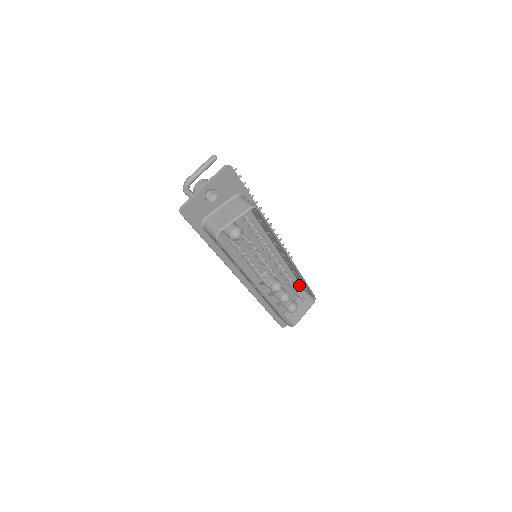
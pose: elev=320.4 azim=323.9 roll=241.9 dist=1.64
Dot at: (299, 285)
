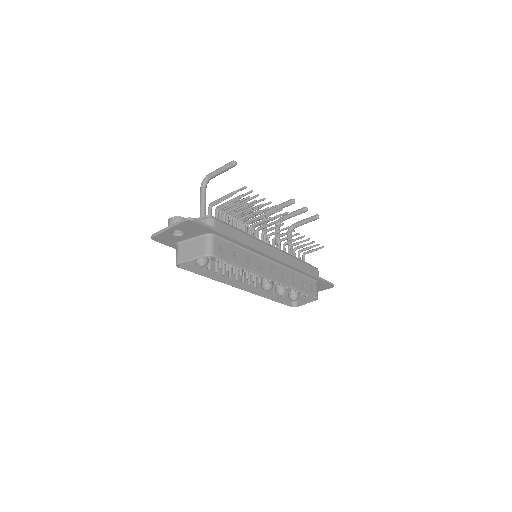
Dot at: occluded
